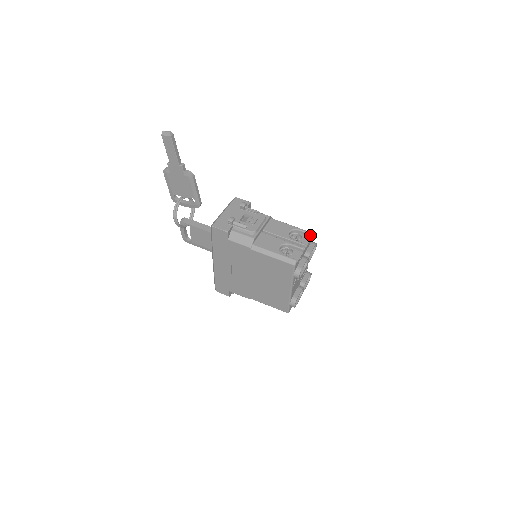
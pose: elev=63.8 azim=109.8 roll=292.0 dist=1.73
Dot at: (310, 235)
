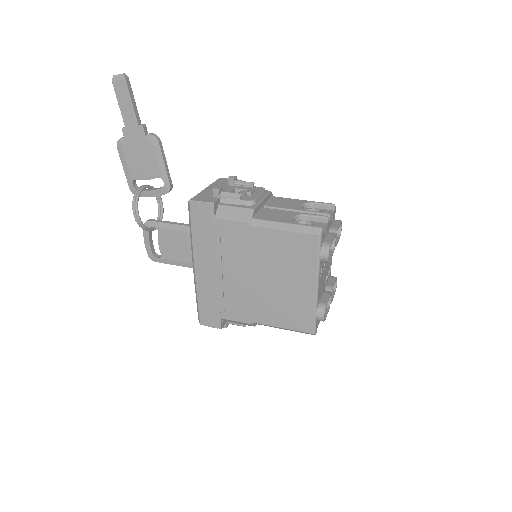
Dot at: (332, 207)
